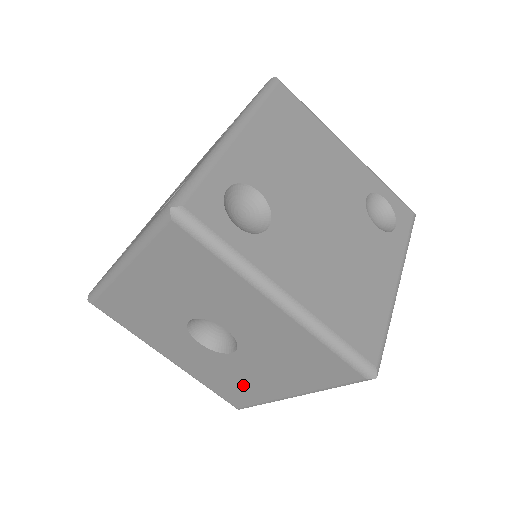
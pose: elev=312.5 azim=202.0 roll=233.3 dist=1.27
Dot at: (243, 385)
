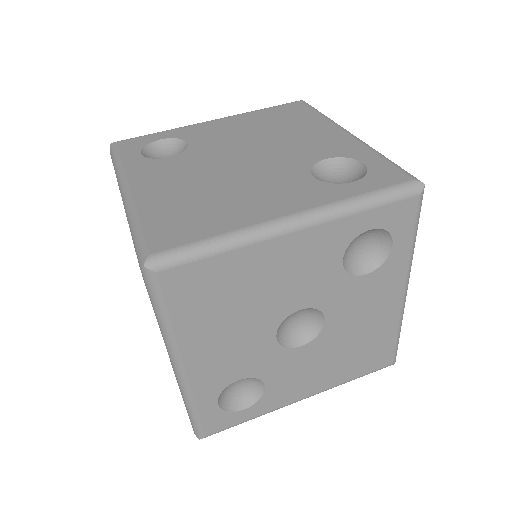
Dot at: occluded
